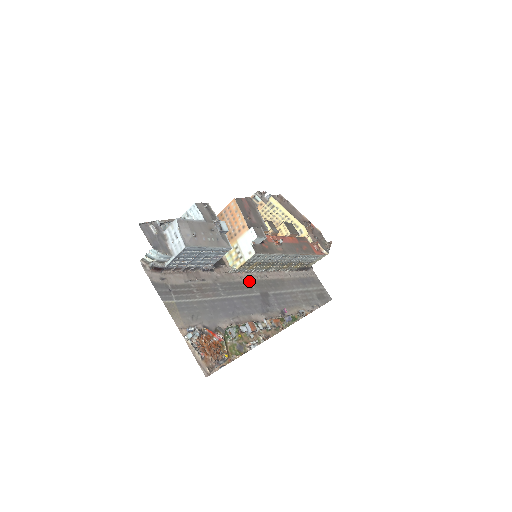
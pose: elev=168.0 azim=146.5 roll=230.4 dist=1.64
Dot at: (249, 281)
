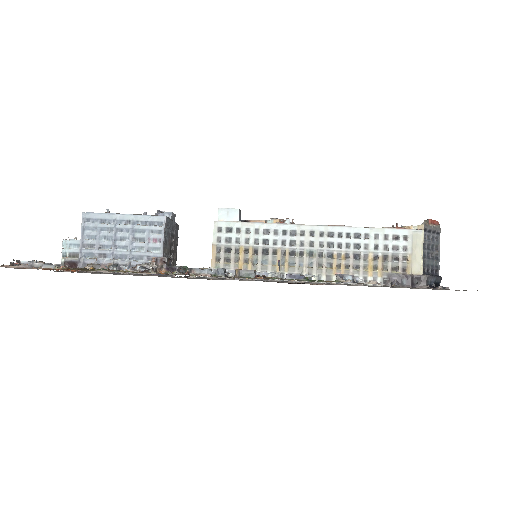
Dot at: occluded
